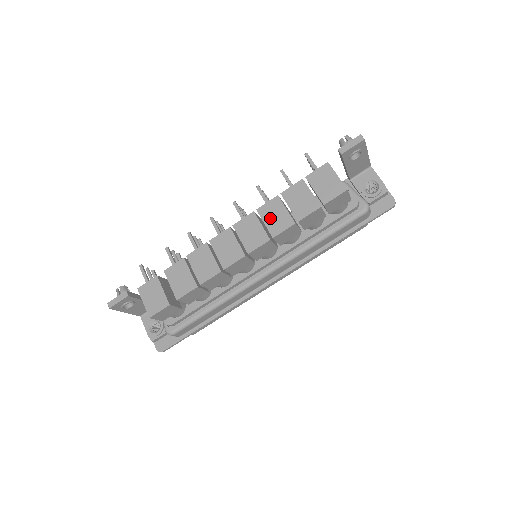
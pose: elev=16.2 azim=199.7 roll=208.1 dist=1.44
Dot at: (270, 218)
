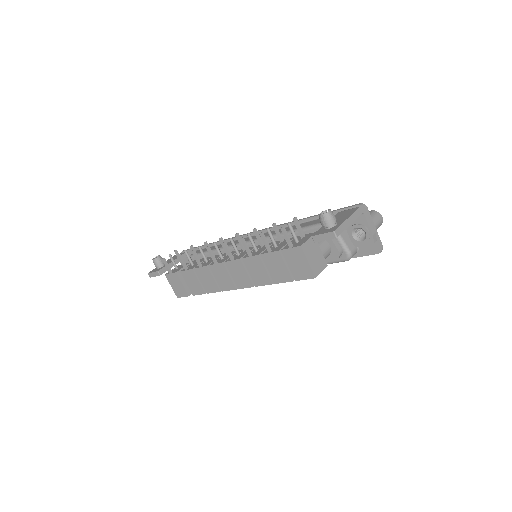
Dot at: (253, 271)
